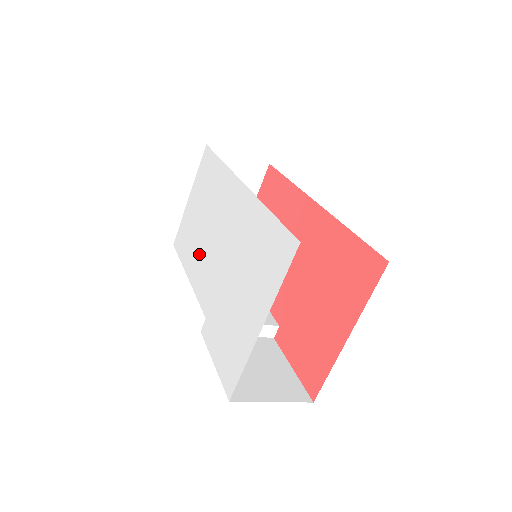
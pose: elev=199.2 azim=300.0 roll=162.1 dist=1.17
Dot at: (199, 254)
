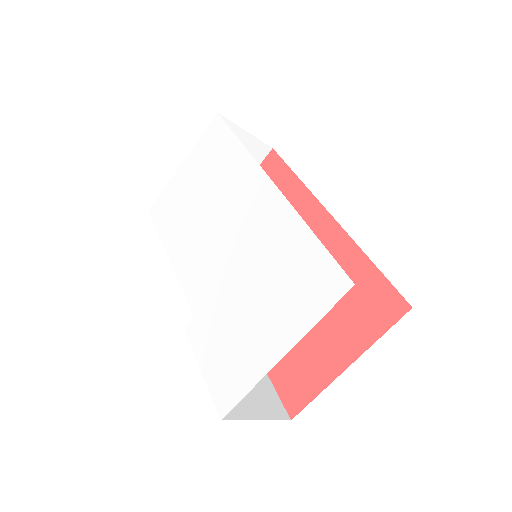
Dot at: (191, 238)
